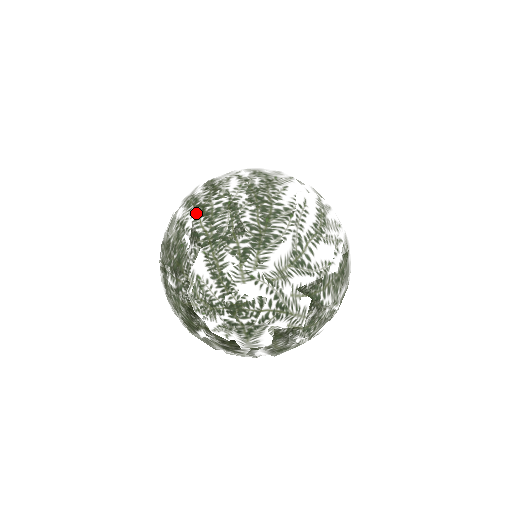
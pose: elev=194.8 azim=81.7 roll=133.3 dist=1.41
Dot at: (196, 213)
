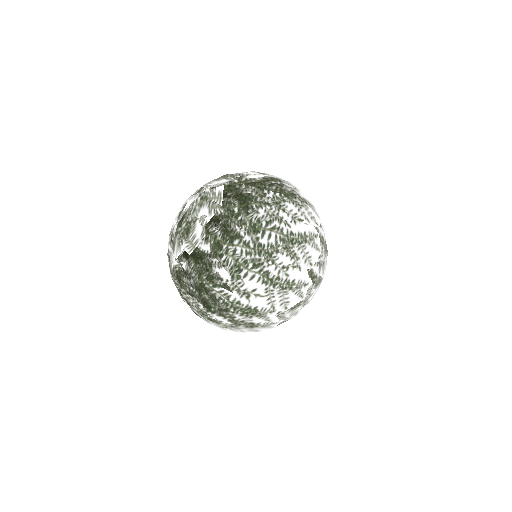
Dot at: occluded
